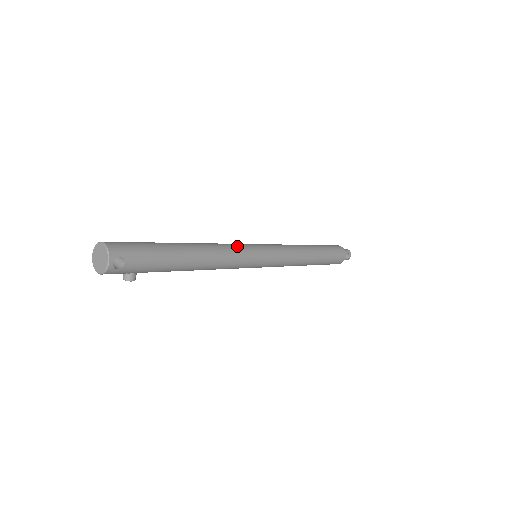
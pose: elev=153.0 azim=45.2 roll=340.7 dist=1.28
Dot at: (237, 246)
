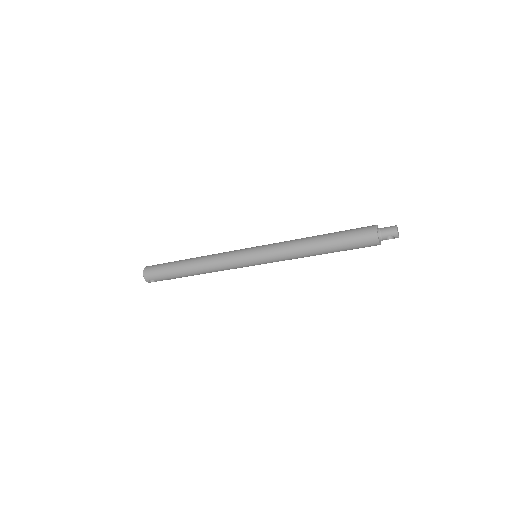
Dot at: (228, 259)
